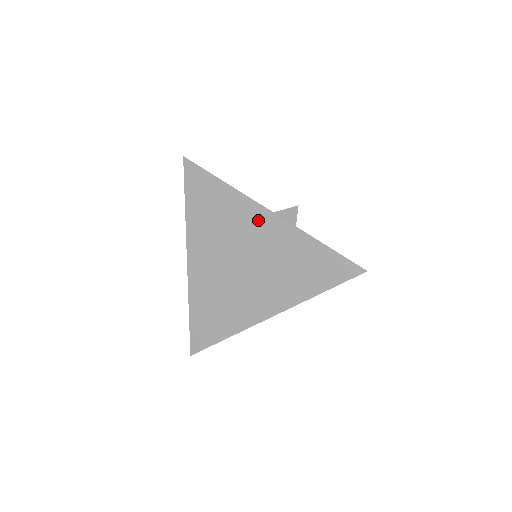
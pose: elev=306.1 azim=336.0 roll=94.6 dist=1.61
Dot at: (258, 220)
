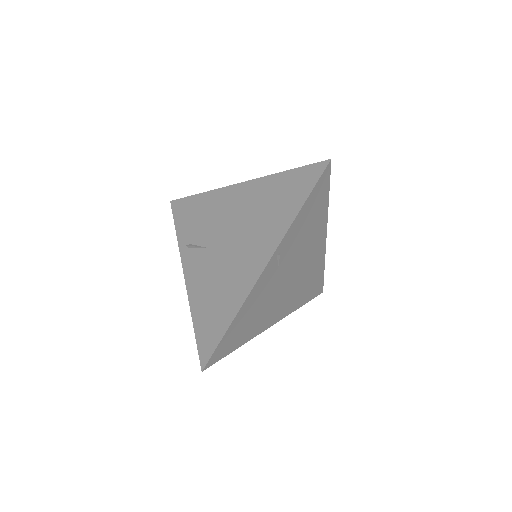
Dot at: (231, 197)
